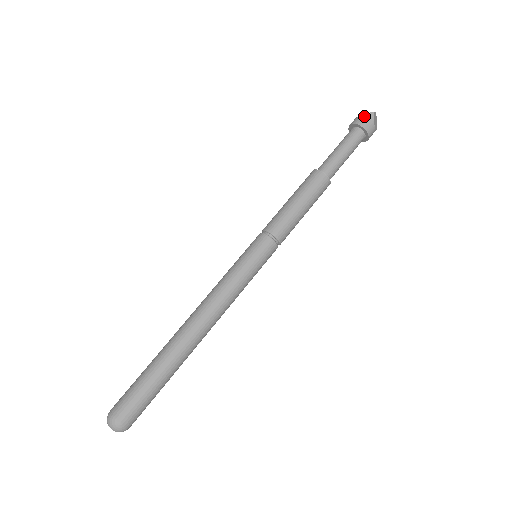
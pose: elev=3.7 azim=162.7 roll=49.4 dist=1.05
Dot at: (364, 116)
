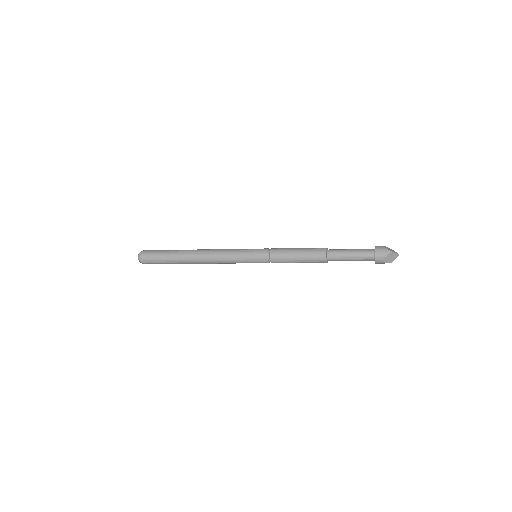
Dot at: (384, 248)
